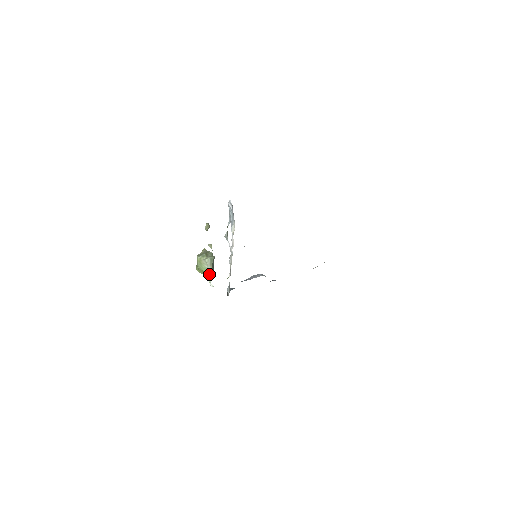
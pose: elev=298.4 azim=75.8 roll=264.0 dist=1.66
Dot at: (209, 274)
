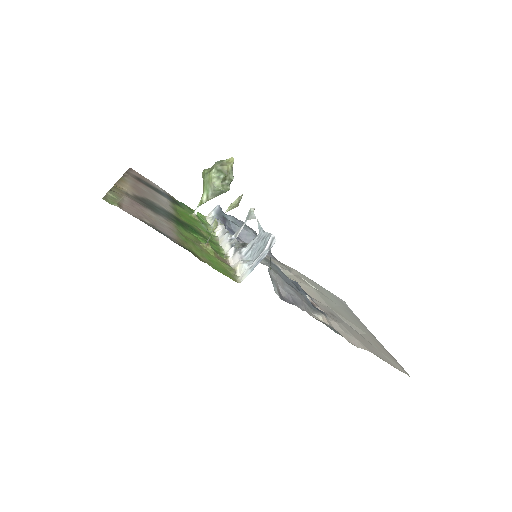
Dot at: (205, 200)
